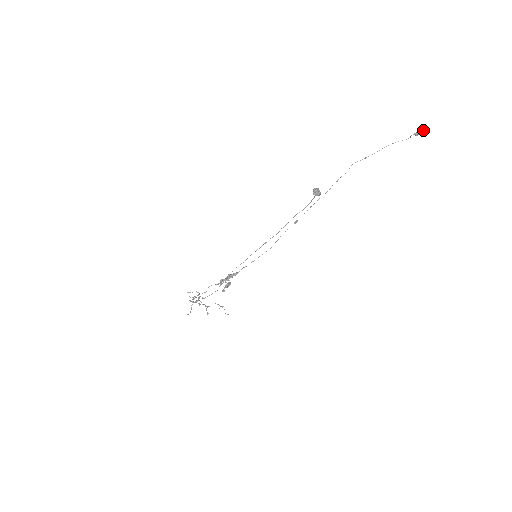
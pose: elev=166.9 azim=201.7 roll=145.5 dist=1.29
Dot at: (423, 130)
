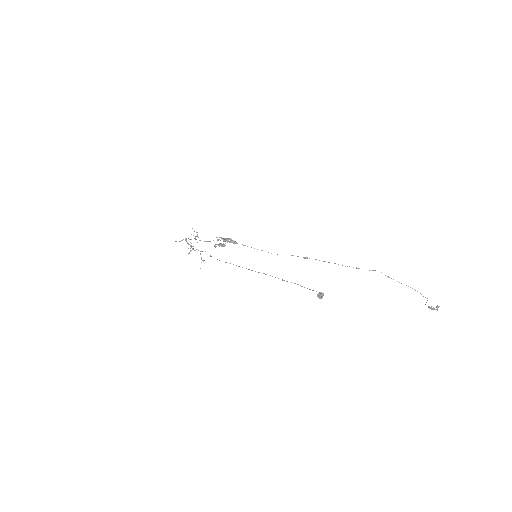
Dot at: (437, 310)
